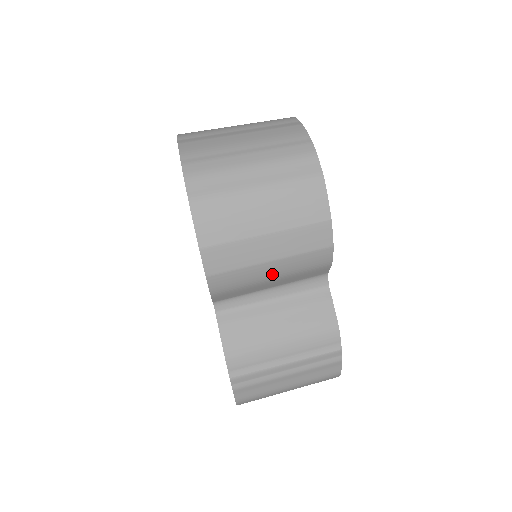
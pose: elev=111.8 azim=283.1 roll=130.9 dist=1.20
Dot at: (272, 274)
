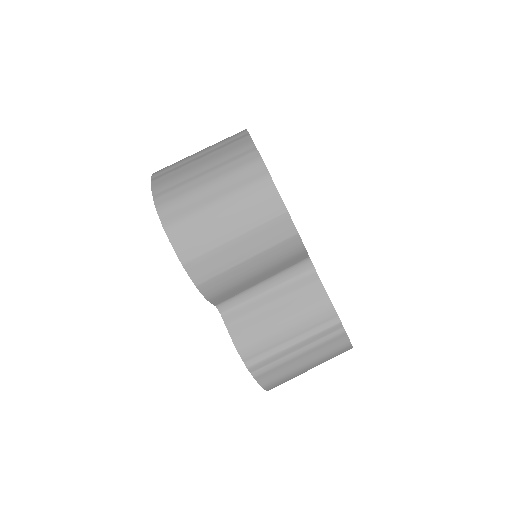
Dot at: (253, 270)
